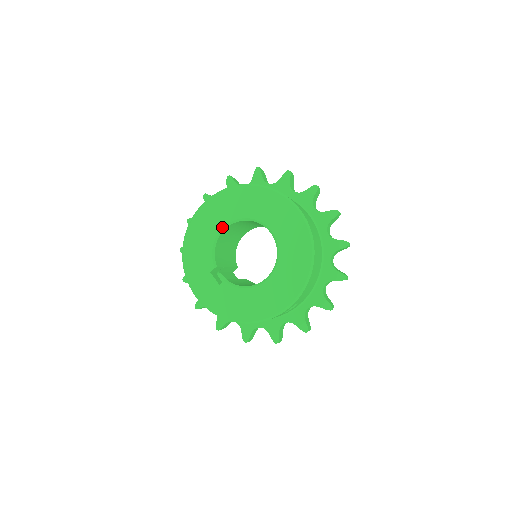
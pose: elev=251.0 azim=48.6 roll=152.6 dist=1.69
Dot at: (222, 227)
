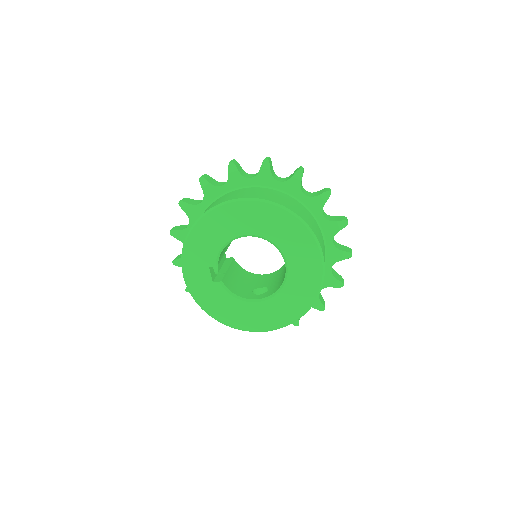
Dot at: (241, 235)
